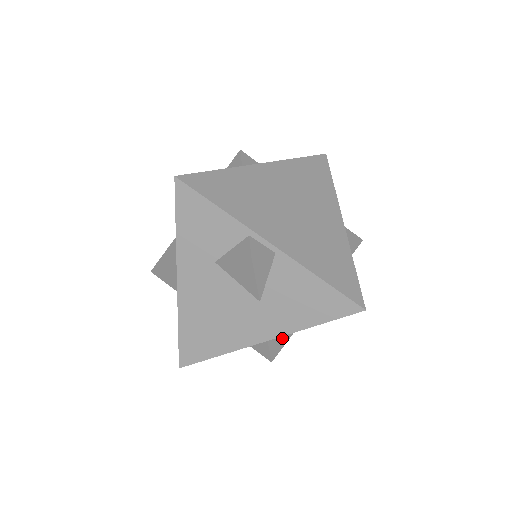
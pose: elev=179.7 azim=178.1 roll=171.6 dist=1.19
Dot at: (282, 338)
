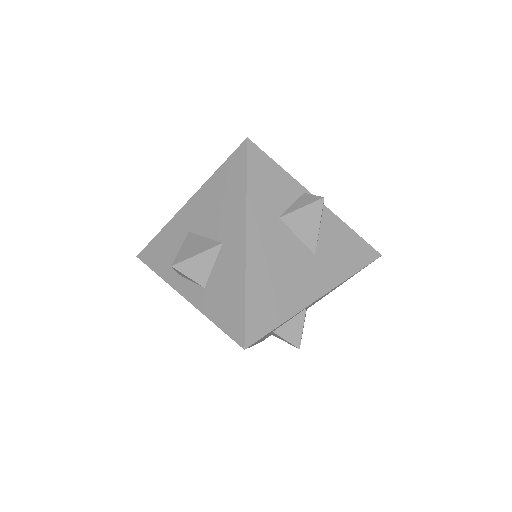
Dot at: occluded
